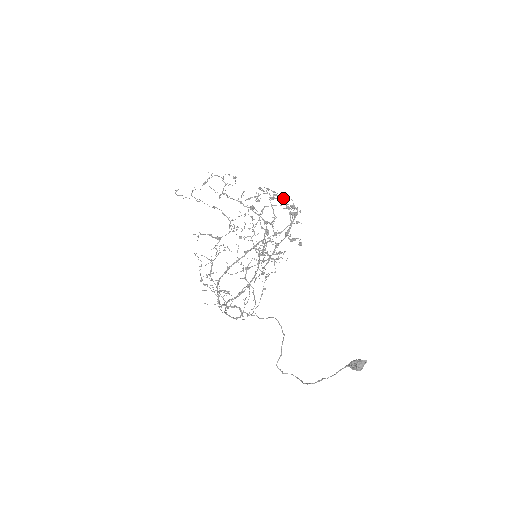
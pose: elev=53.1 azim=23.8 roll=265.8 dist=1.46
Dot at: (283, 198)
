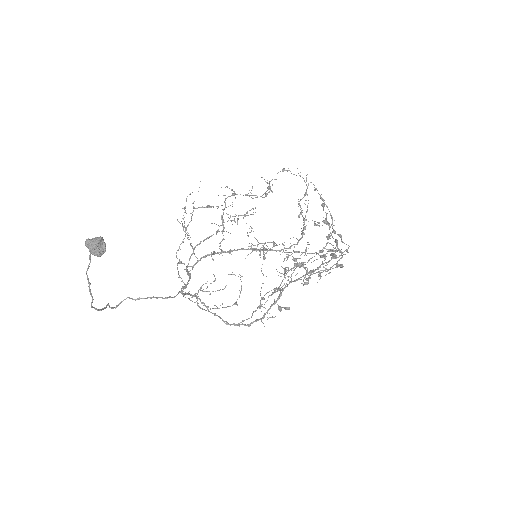
Dot at: occluded
